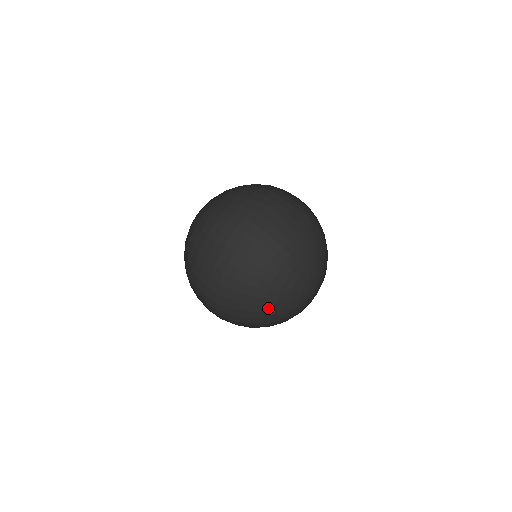
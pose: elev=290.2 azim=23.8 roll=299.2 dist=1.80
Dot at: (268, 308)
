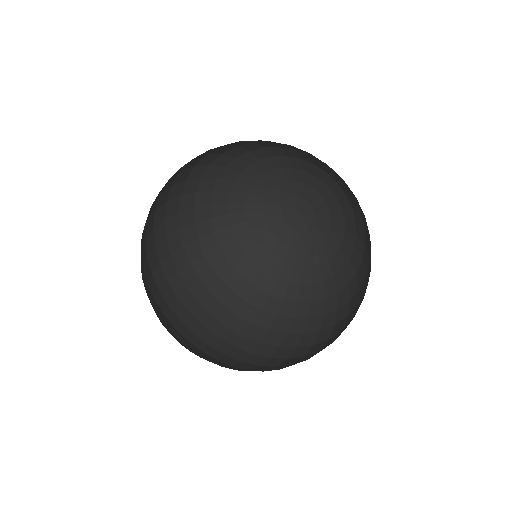
Dot at: (241, 242)
